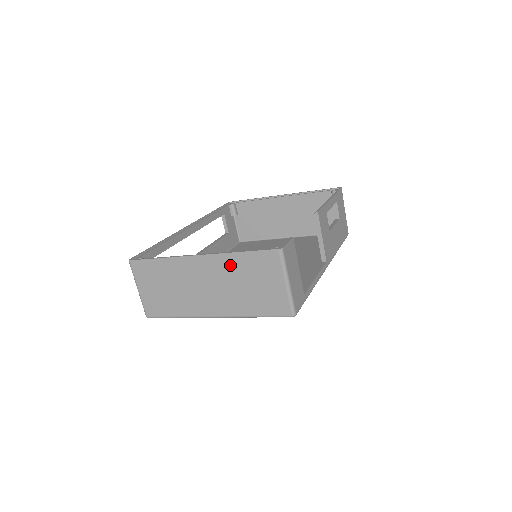
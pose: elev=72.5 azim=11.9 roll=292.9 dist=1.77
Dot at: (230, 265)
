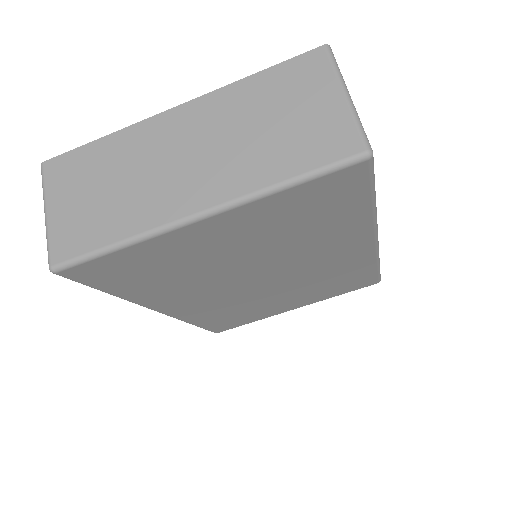
Dot at: (235, 102)
